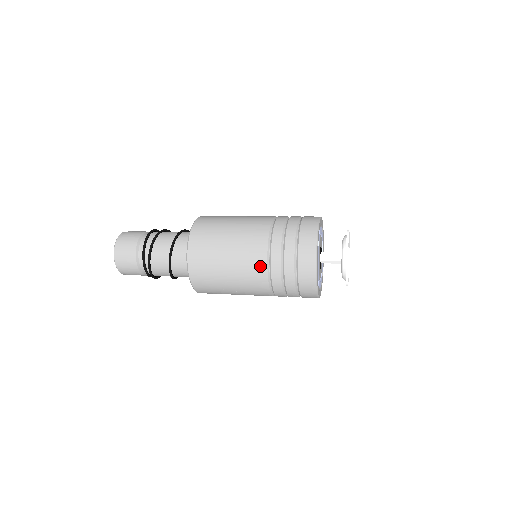
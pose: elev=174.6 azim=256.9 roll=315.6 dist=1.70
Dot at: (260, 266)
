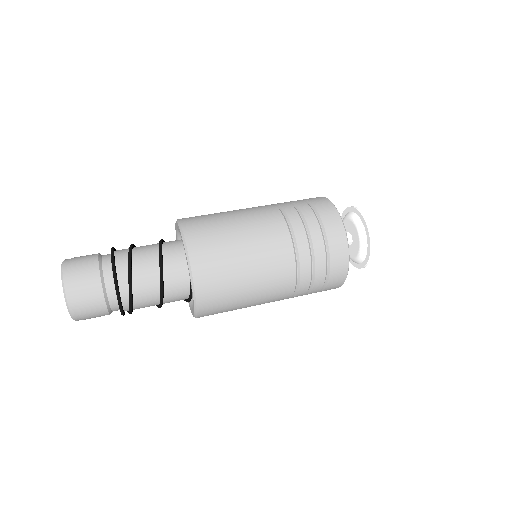
Dot at: (284, 298)
